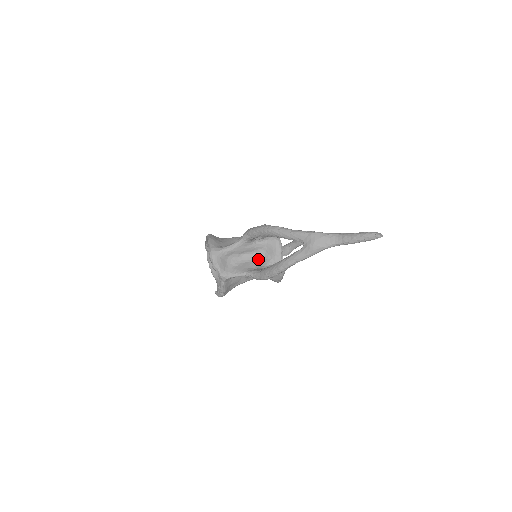
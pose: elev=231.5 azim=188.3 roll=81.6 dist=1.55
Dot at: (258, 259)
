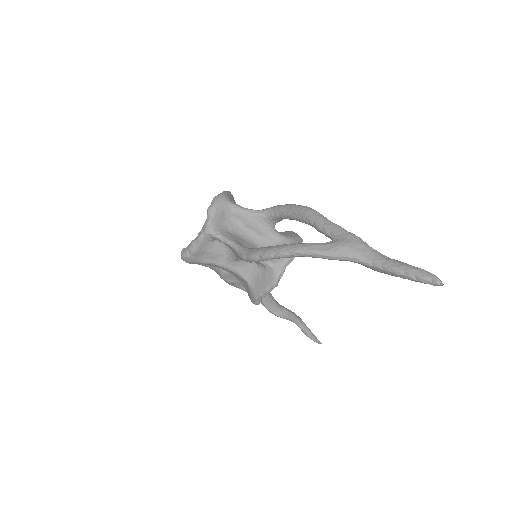
Dot at: occluded
